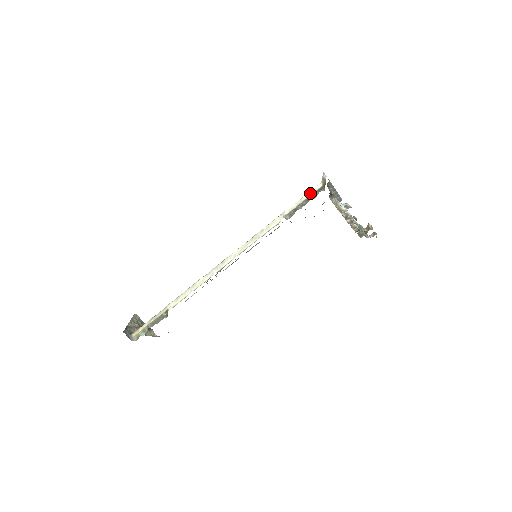
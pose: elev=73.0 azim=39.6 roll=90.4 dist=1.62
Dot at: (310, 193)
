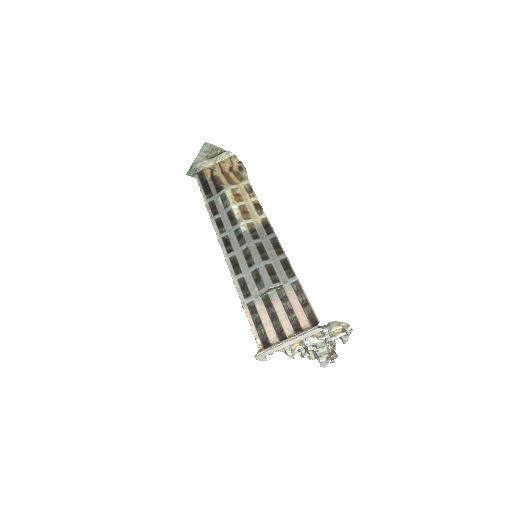
Dot at: (254, 336)
